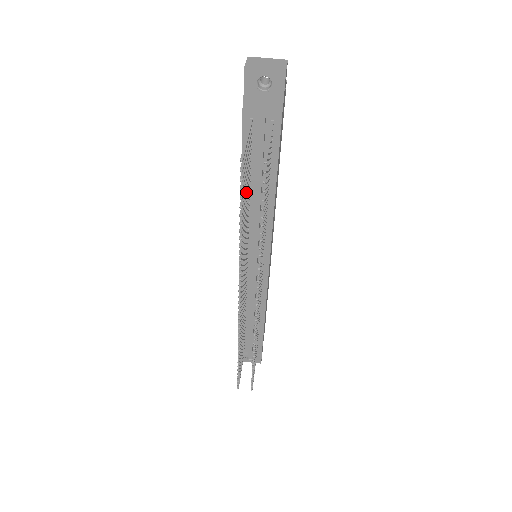
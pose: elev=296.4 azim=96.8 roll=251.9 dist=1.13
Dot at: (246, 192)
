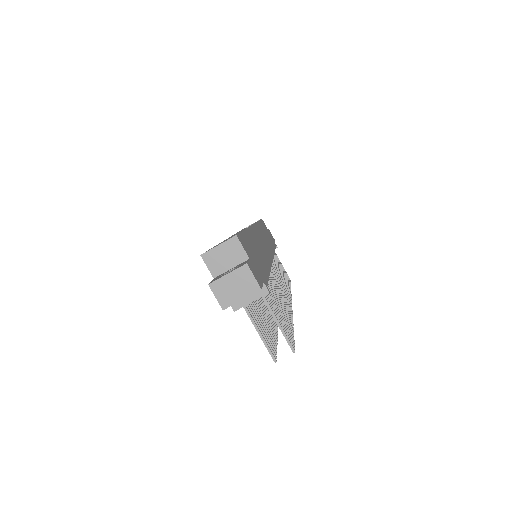
Dot at: (261, 314)
